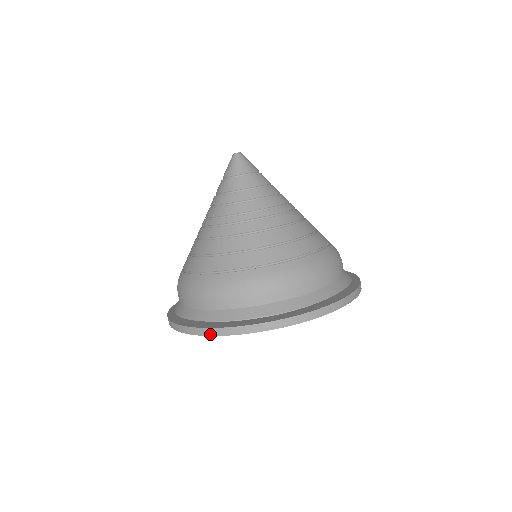
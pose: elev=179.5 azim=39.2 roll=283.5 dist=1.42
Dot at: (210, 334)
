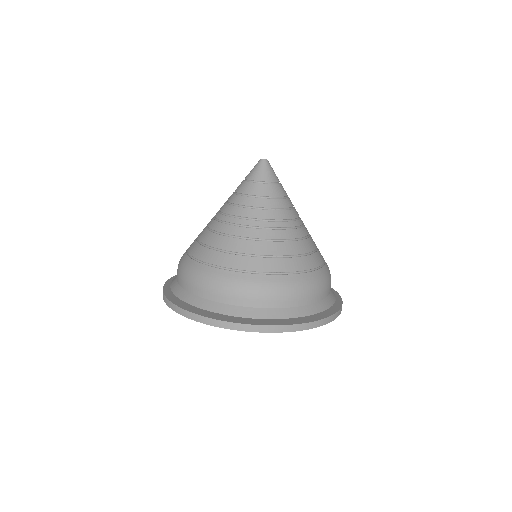
Dot at: (294, 330)
